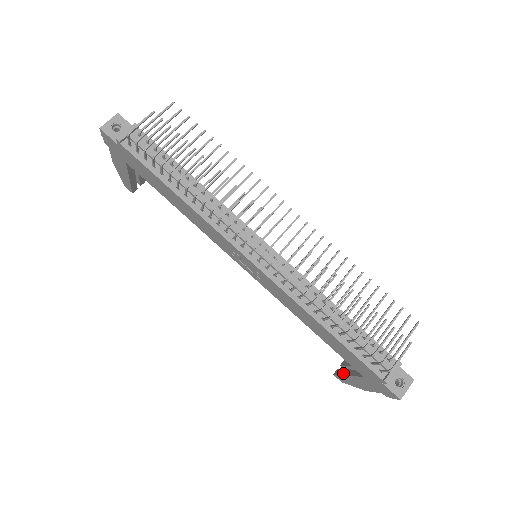
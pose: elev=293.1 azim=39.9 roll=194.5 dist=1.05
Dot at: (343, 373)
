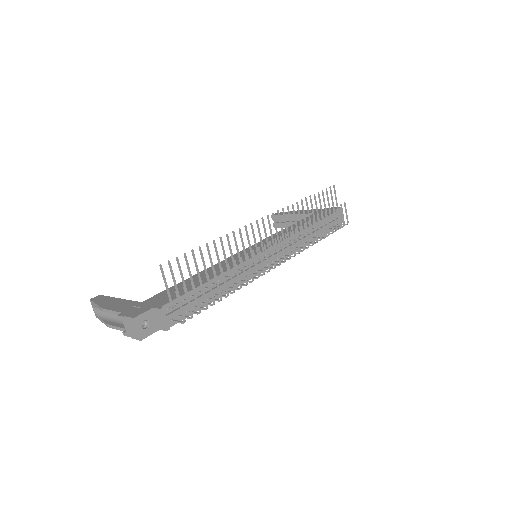
Dot at: occluded
